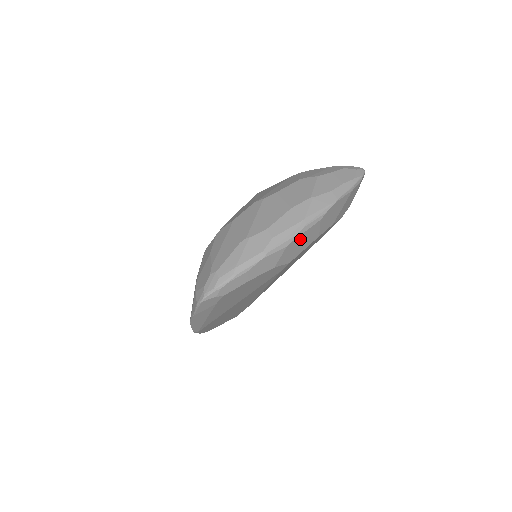
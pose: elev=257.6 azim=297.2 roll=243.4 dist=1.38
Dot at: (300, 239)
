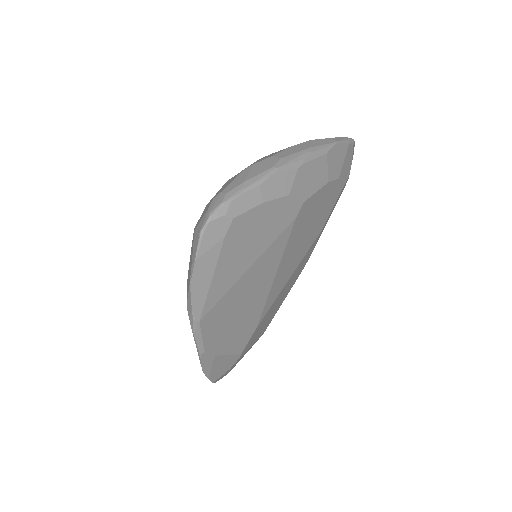
Dot at: (310, 168)
